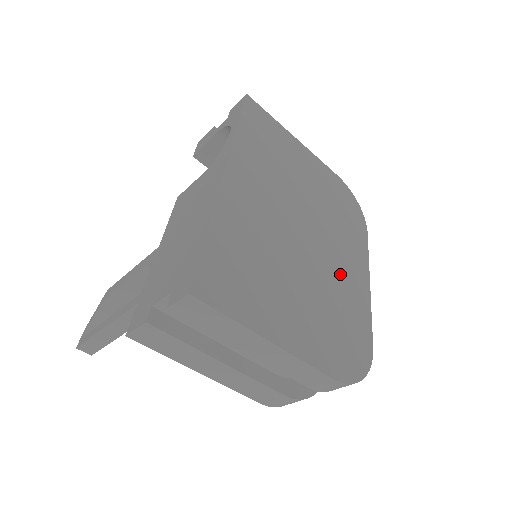
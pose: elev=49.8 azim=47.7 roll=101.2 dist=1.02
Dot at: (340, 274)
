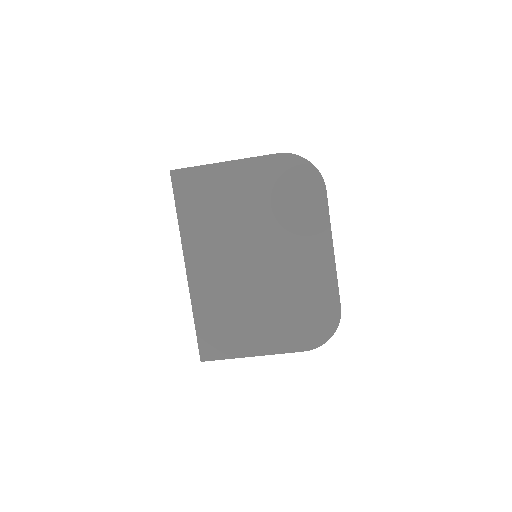
Dot at: (299, 267)
